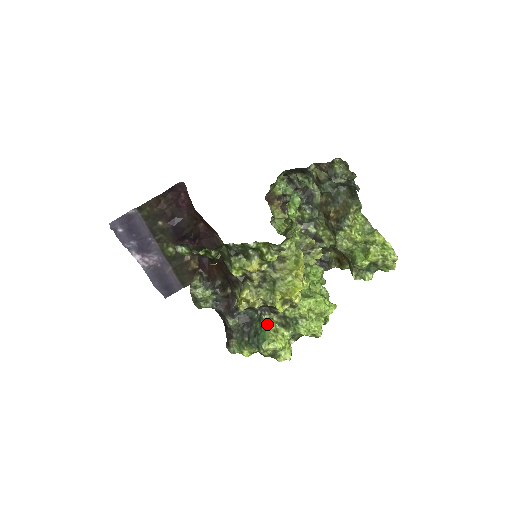
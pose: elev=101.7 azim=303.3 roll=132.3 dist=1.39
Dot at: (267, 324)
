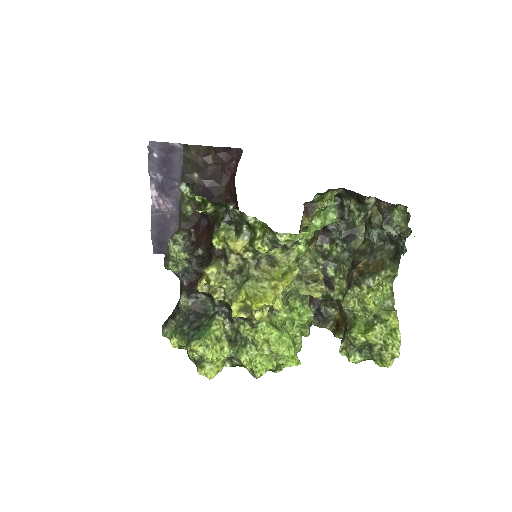
Dot at: (214, 325)
